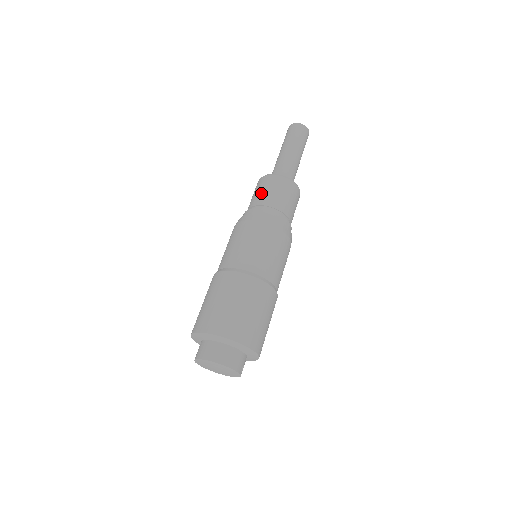
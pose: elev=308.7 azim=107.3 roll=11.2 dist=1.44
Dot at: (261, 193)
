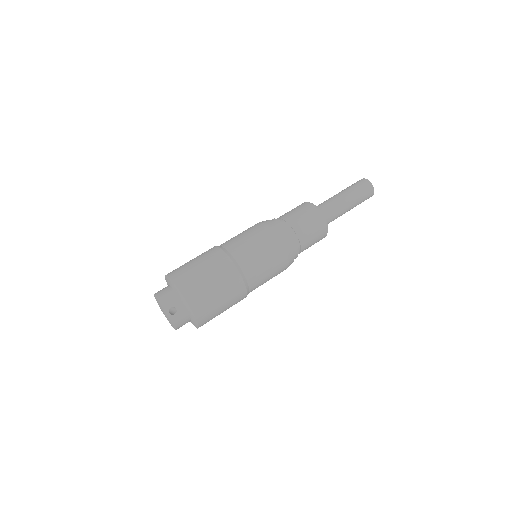
Dot at: occluded
